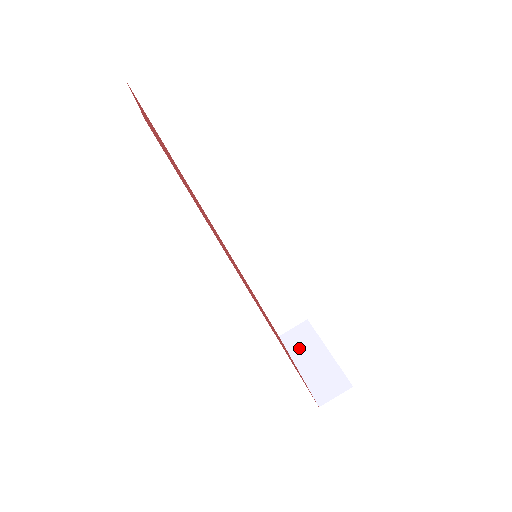
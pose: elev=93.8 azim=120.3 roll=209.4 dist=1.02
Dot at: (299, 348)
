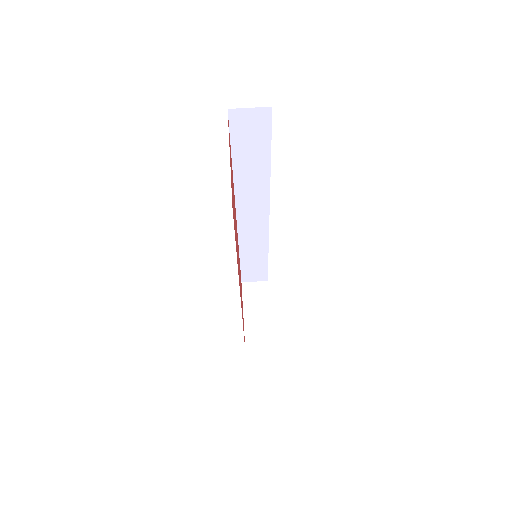
Dot at: (252, 301)
